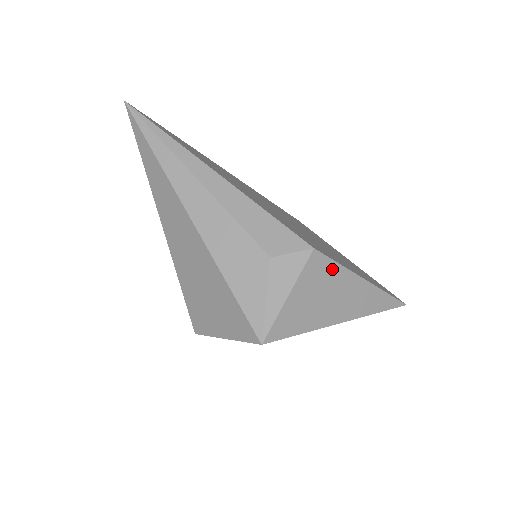
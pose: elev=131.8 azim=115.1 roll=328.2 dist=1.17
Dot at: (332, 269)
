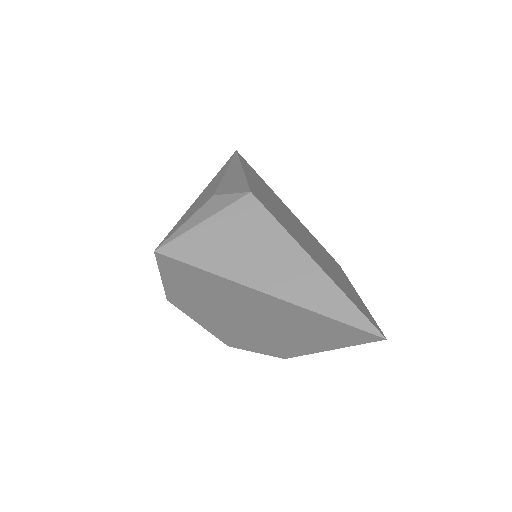
Dot at: (267, 223)
